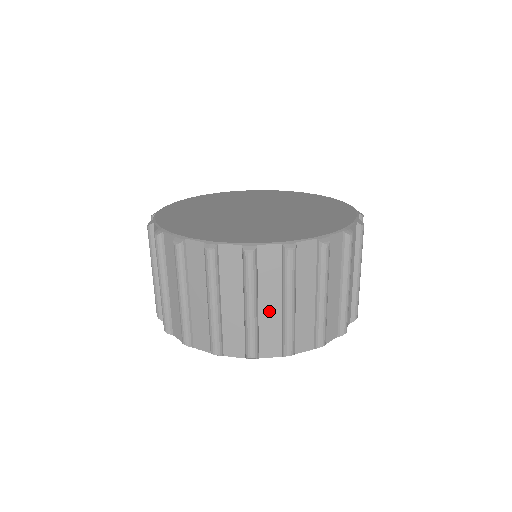
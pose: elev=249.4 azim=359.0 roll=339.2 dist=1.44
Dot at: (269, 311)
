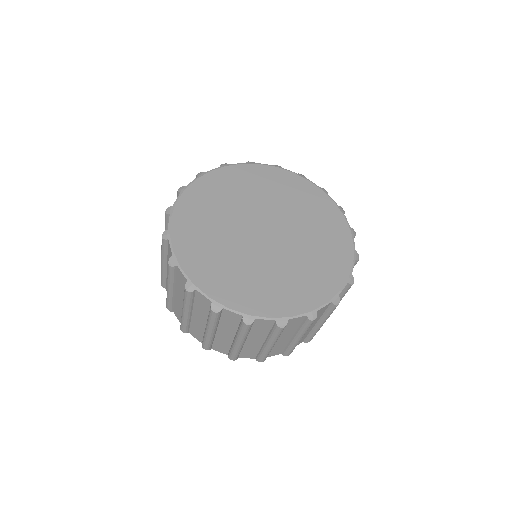
Dot at: (224, 336)
